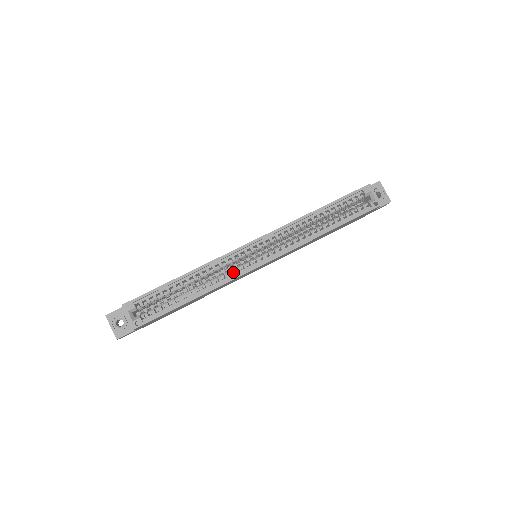
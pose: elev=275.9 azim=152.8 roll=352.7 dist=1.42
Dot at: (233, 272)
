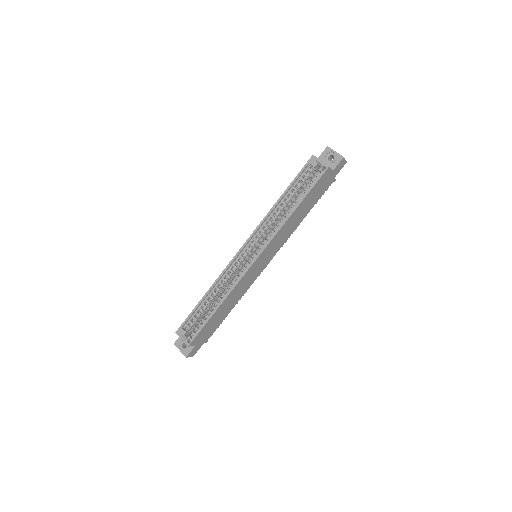
Dot at: (237, 276)
